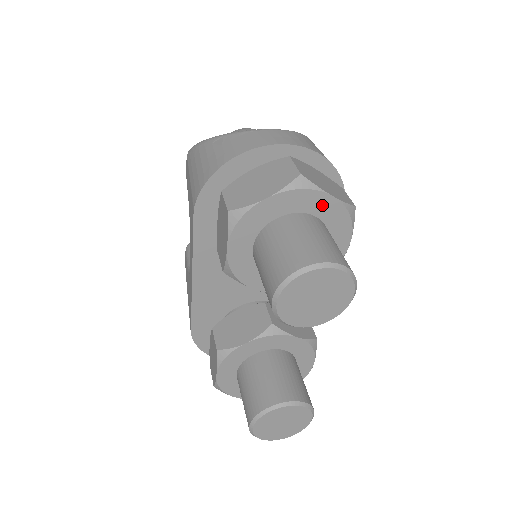
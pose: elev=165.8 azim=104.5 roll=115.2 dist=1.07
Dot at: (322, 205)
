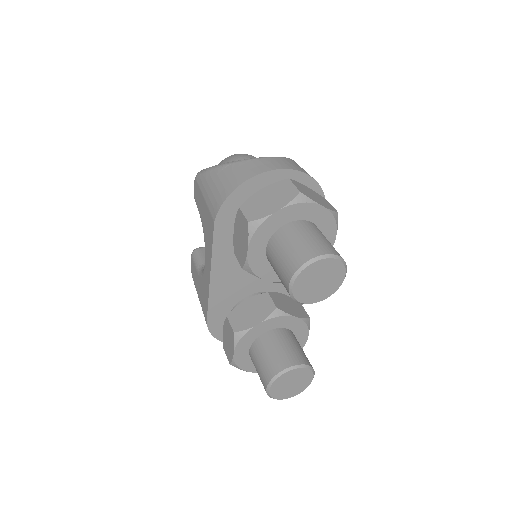
Dot at: (316, 213)
